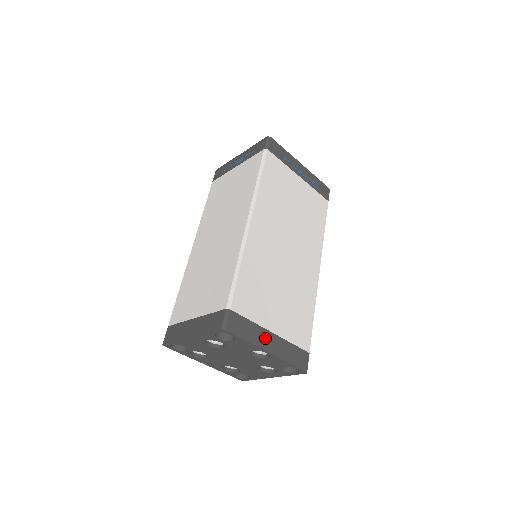
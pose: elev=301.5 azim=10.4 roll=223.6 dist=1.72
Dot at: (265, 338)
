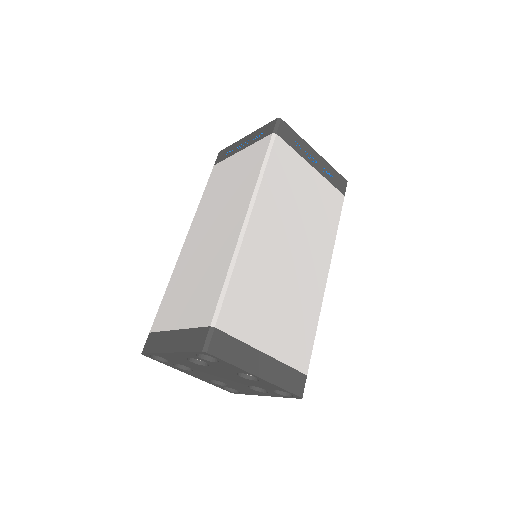
Dot at: (255, 360)
